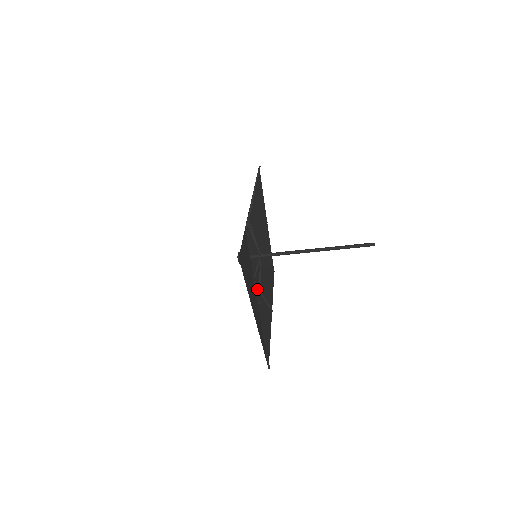
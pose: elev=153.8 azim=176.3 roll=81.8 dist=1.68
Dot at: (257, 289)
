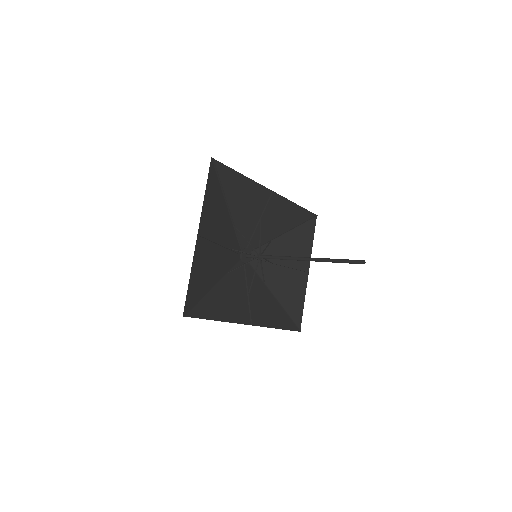
Dot at: (246, 292)
